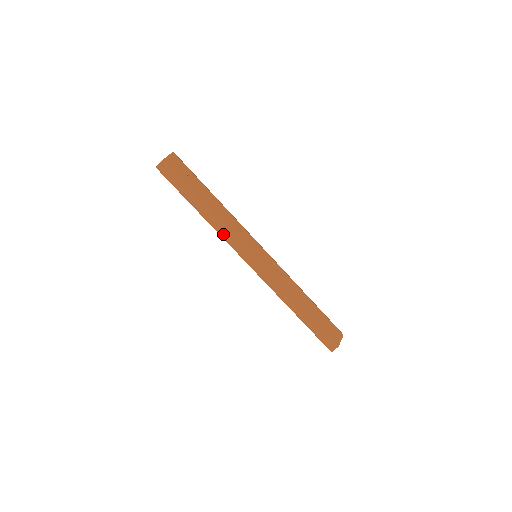
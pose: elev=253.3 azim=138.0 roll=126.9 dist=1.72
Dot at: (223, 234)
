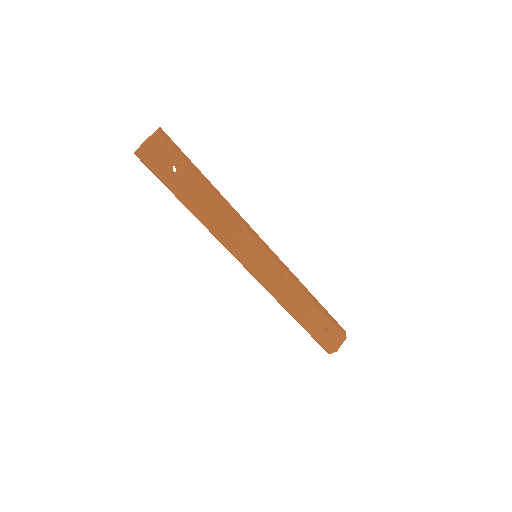
Dot at: (216, 235)
